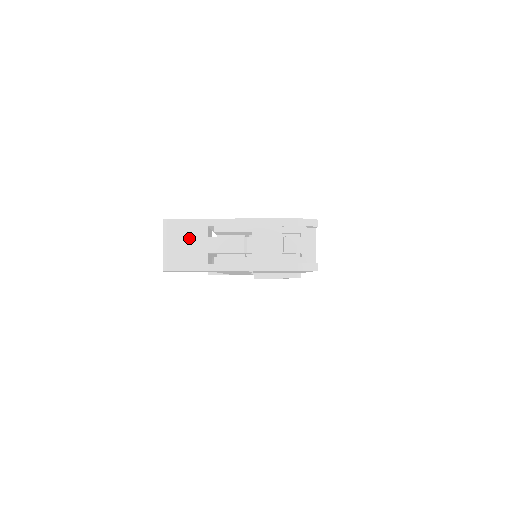
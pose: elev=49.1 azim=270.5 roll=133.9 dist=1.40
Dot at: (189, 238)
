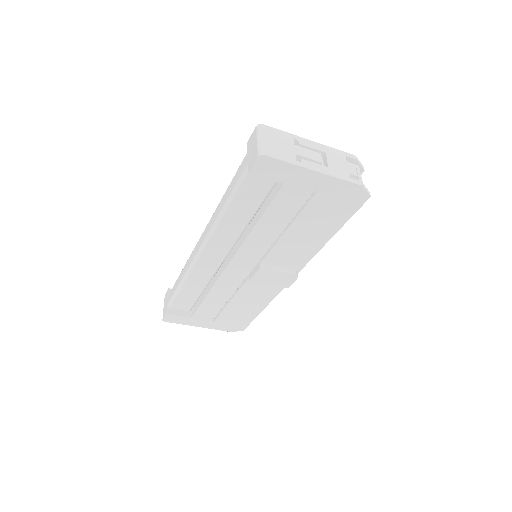
Dot at: (280, 140)
